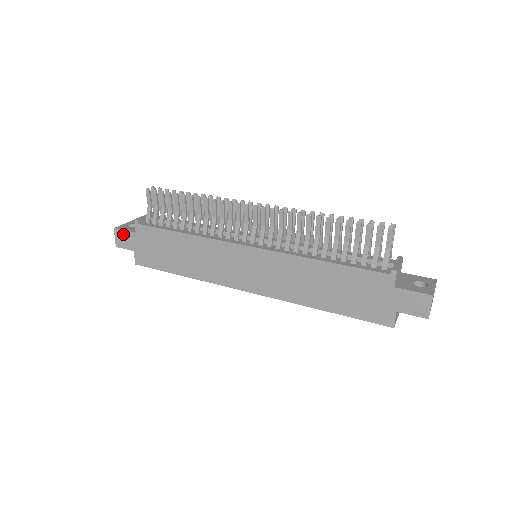
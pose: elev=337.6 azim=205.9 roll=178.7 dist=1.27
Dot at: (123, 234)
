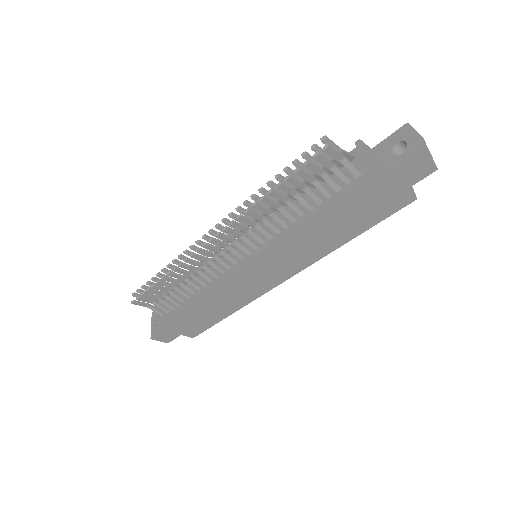
Dot at: (161, 336)
